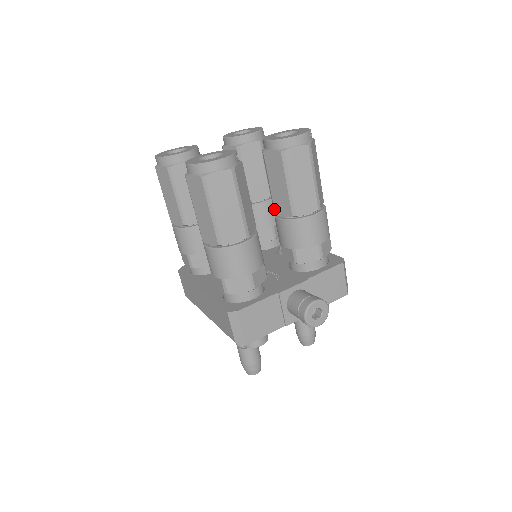
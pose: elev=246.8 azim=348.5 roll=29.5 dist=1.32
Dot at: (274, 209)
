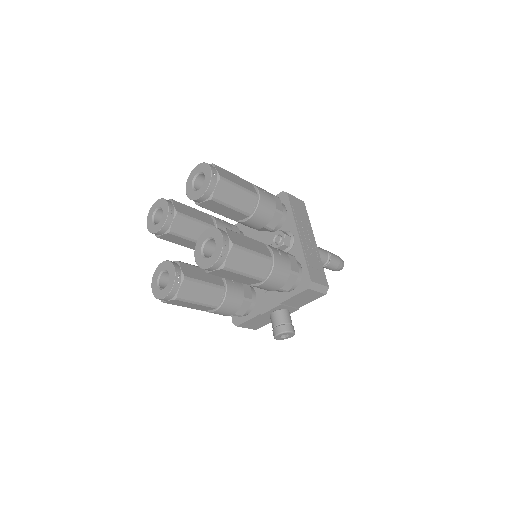
Dot at: occluded
